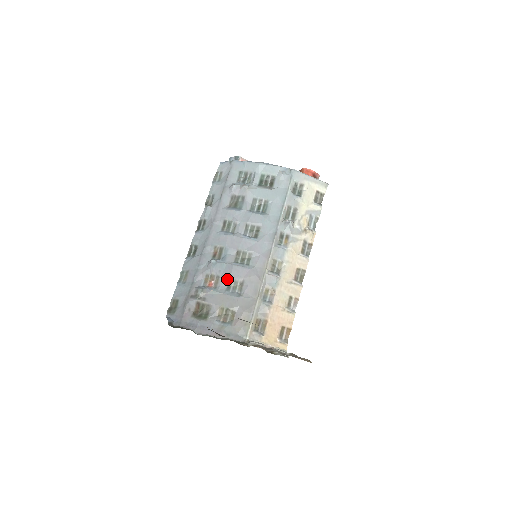
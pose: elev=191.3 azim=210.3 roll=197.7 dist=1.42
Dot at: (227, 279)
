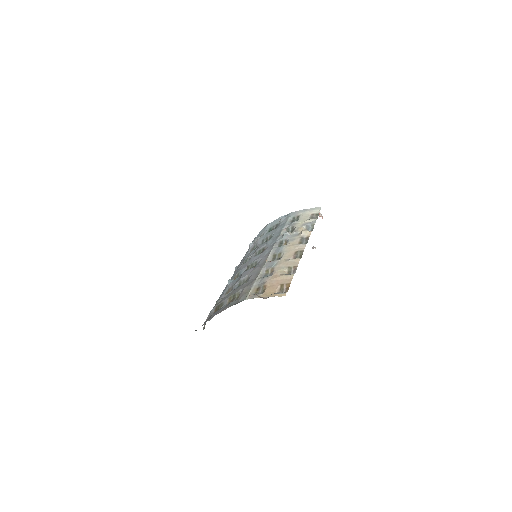
Dot at: (238, 283)
